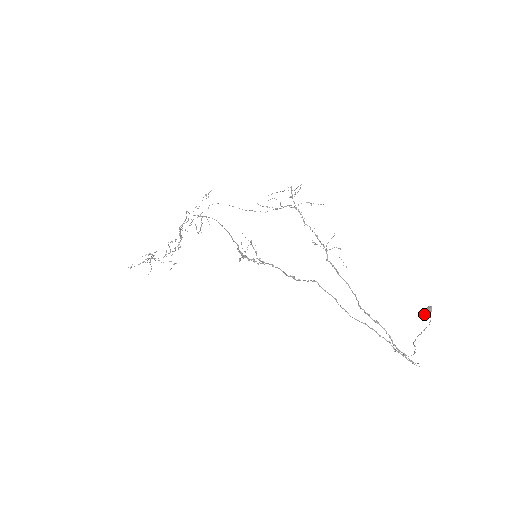
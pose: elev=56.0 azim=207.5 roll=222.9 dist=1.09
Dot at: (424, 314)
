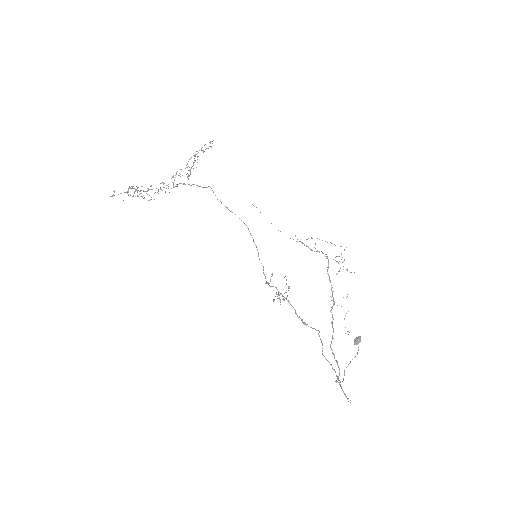
Dot at: (354, 342)
